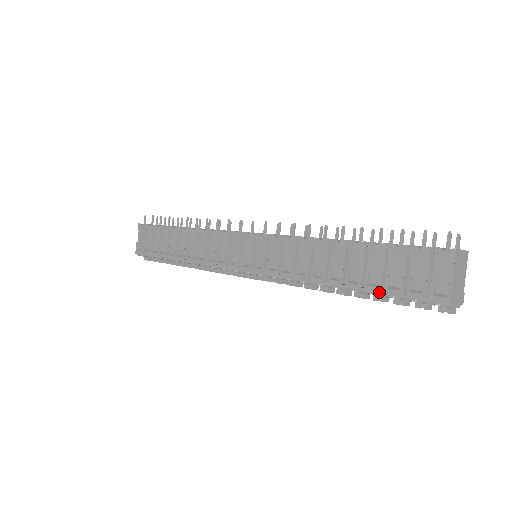
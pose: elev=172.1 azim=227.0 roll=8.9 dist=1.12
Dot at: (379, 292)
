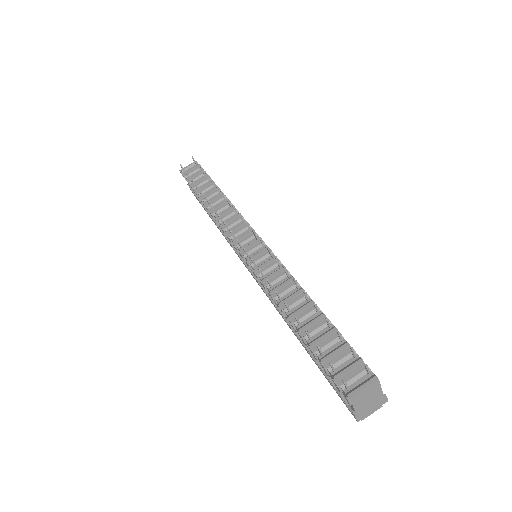
Dot at: (320, 370)
